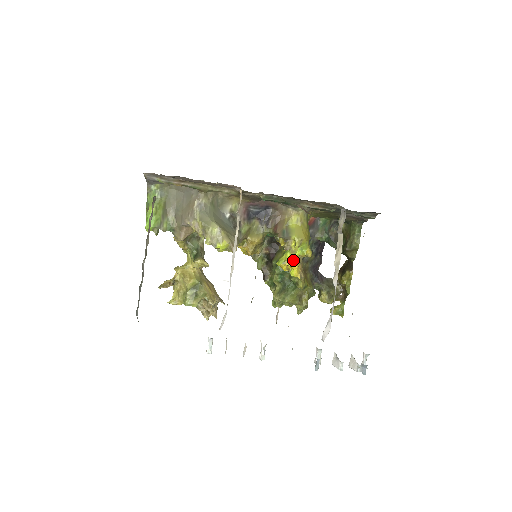
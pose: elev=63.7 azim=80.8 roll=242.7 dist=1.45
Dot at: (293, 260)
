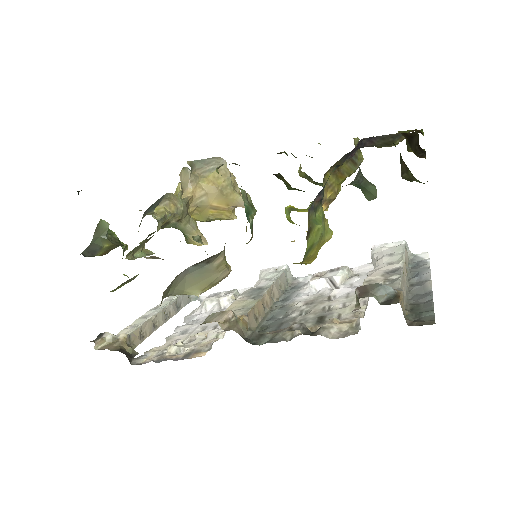
Dot at: occluded
